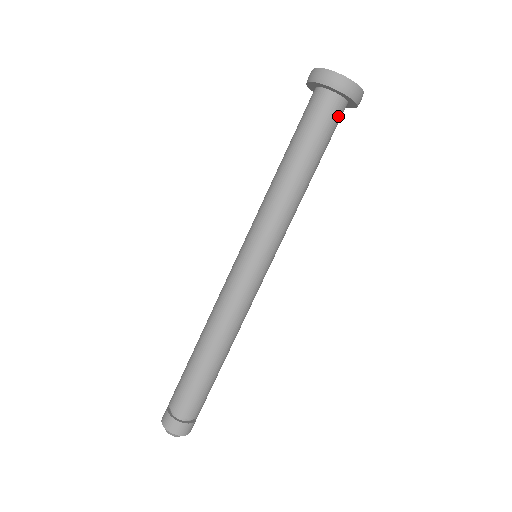
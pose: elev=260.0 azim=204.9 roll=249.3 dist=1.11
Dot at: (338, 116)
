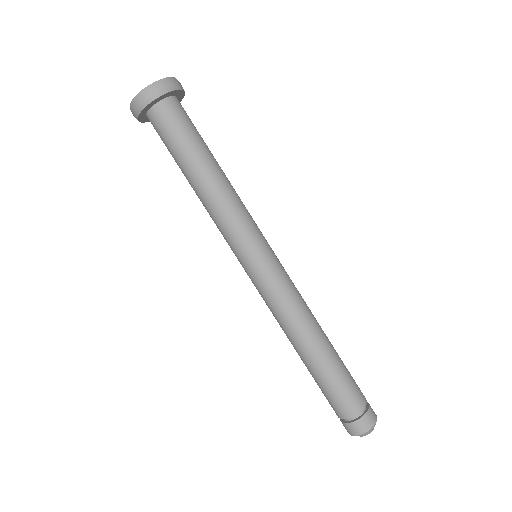
Dot at: (168, 117)
